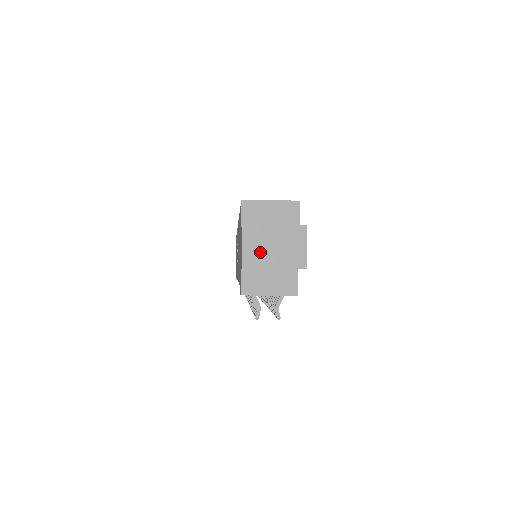
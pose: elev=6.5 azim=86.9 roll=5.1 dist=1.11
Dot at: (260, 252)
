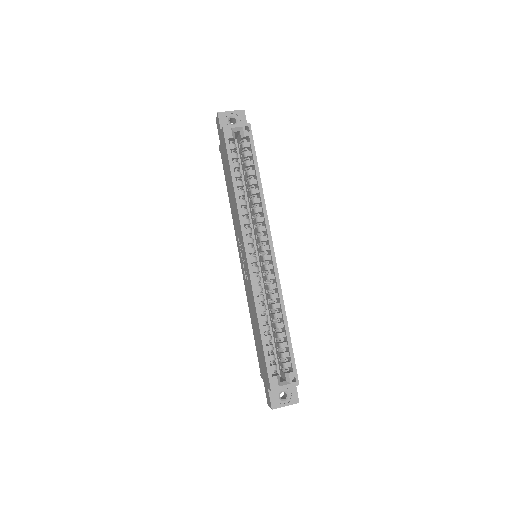
Dot at: occluded
